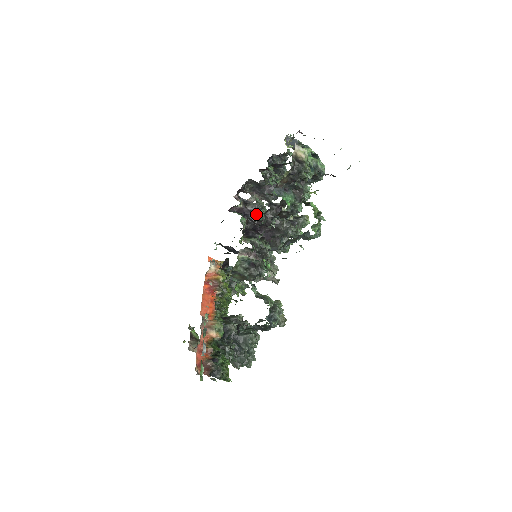
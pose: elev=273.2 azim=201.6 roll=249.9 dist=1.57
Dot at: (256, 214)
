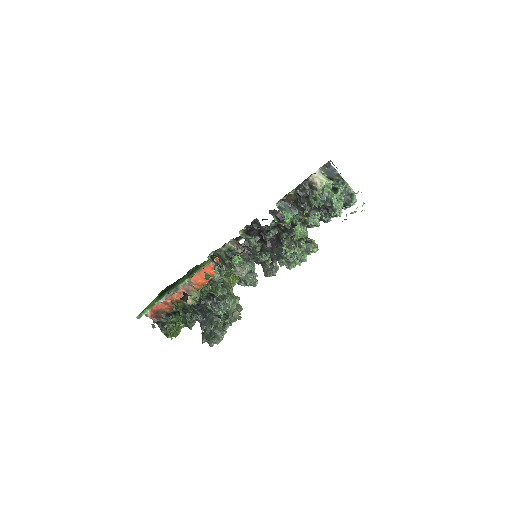
Dot at: occluded
